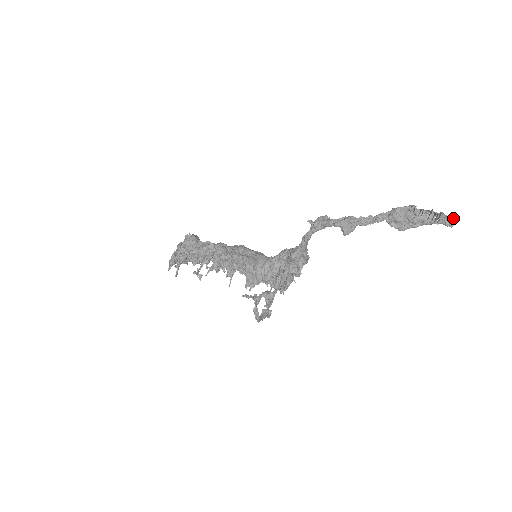
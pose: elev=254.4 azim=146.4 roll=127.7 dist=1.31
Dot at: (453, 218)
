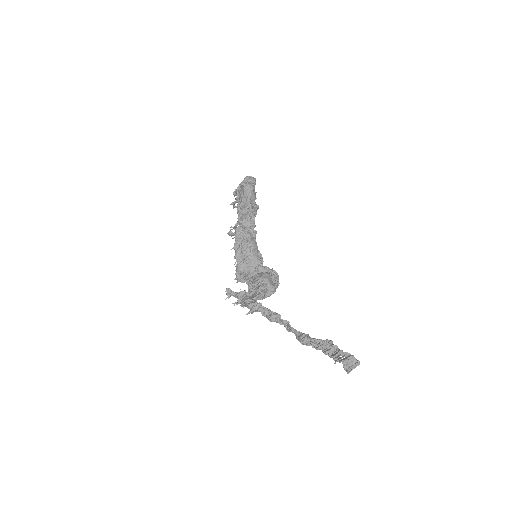
Dot at: (353, 368)
